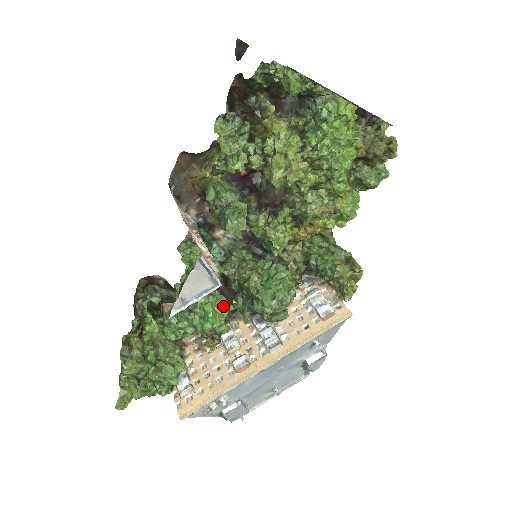
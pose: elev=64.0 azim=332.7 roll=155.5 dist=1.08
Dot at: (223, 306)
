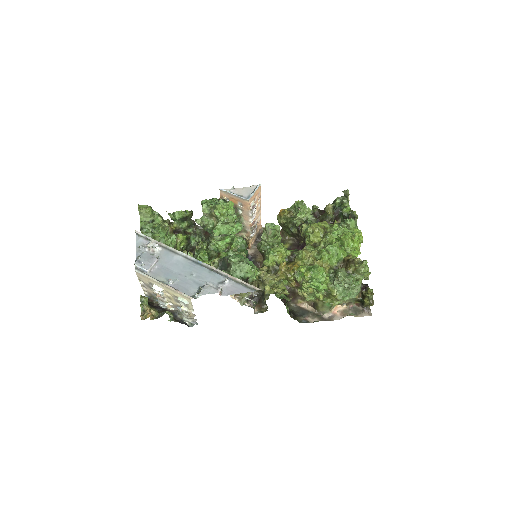
Dot at: (231, 218)
